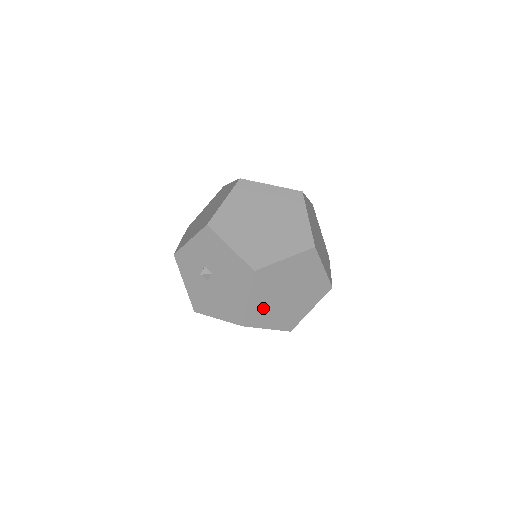
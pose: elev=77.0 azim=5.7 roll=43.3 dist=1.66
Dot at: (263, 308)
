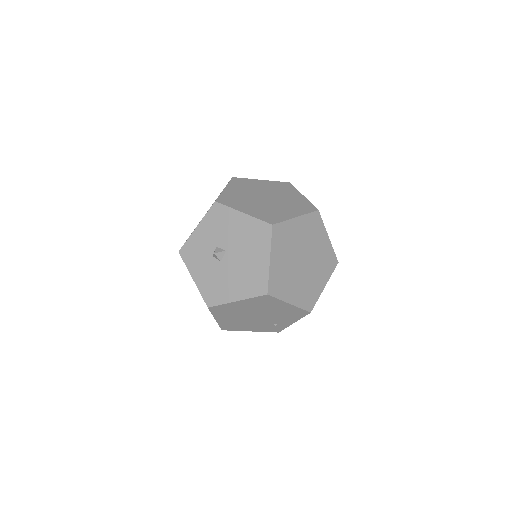
Dot at: (284, 274)
